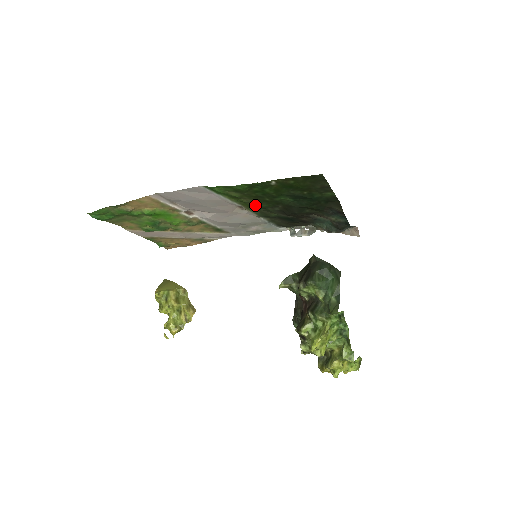
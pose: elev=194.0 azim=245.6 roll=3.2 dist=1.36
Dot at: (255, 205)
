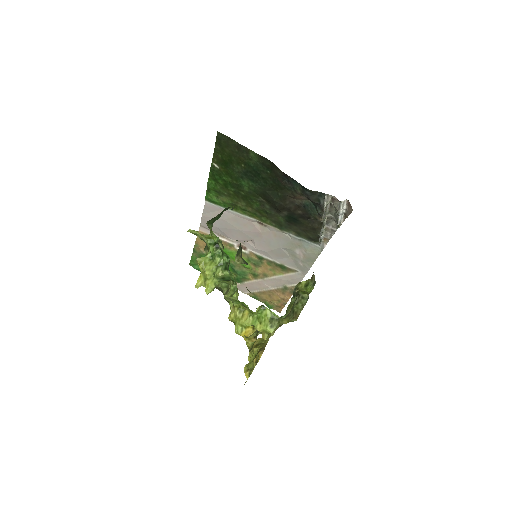
Dot at: (255, 210)
